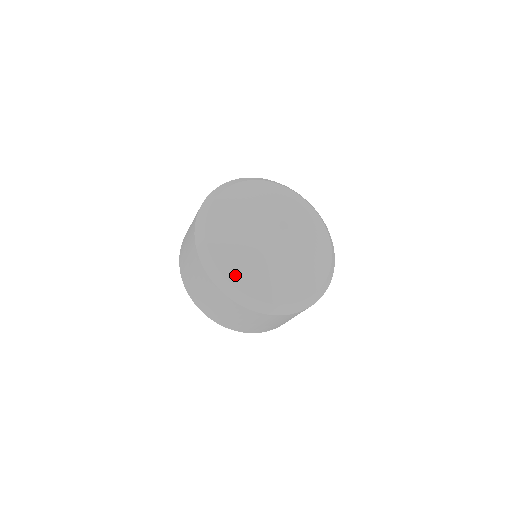
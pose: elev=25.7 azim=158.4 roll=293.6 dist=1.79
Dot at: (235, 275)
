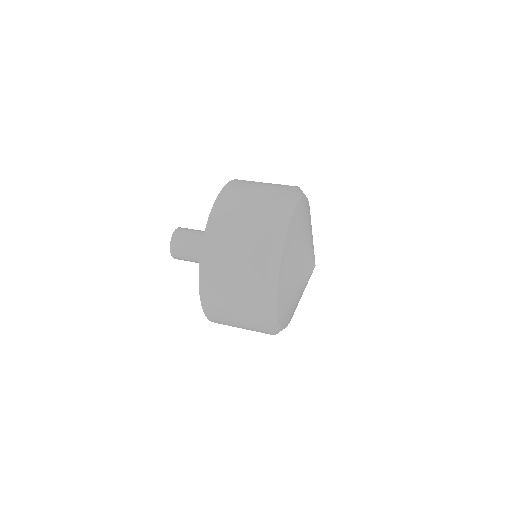
Dot at: occluded
